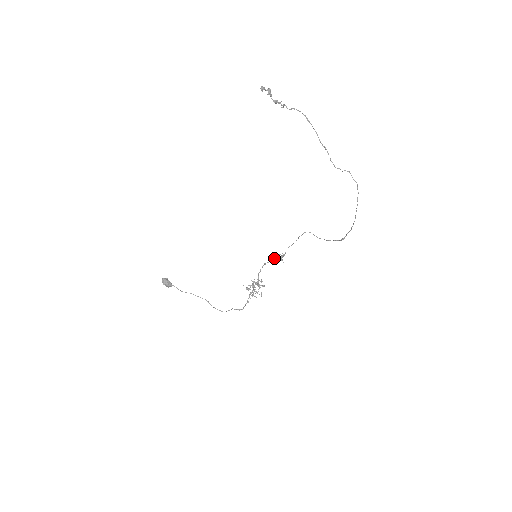
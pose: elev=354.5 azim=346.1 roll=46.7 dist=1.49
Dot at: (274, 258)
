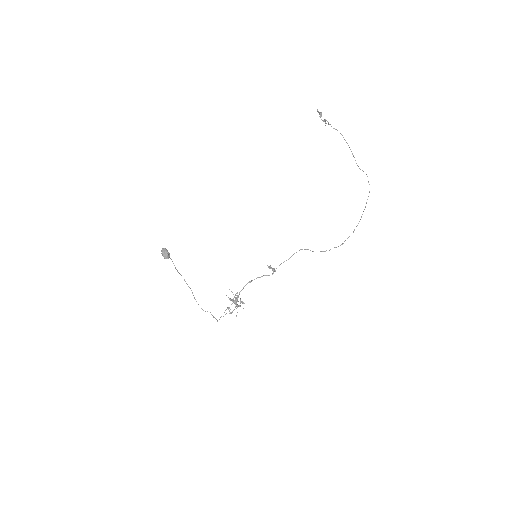
Dot at: (268, 267)
